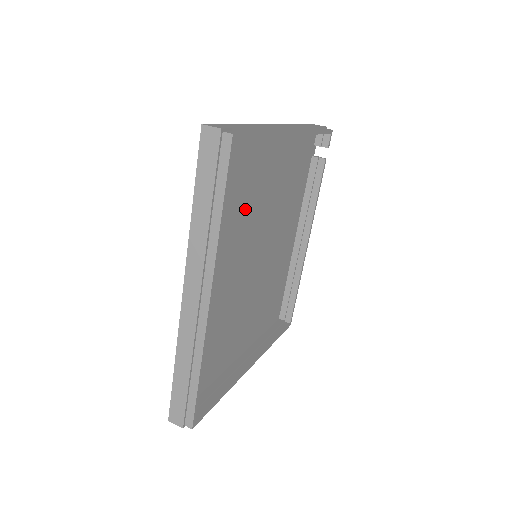
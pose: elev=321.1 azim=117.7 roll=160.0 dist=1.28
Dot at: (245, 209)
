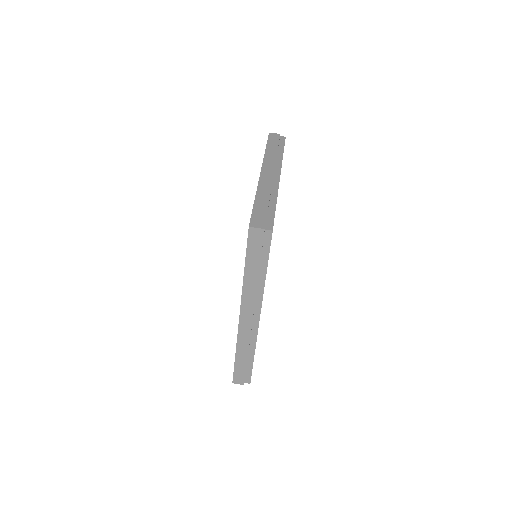
Dot at: occluded
